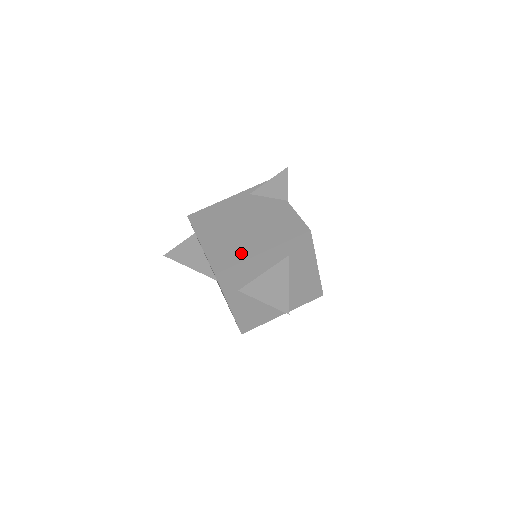
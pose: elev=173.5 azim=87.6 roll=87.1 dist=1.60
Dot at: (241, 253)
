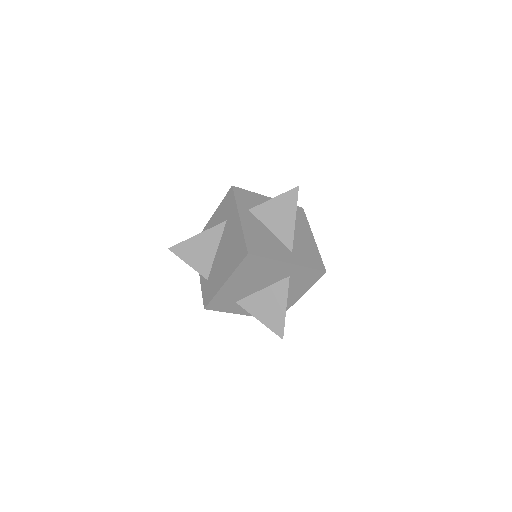
Dot at: occluded
